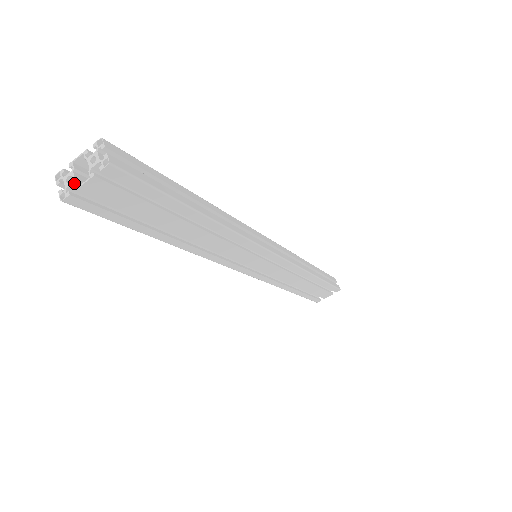
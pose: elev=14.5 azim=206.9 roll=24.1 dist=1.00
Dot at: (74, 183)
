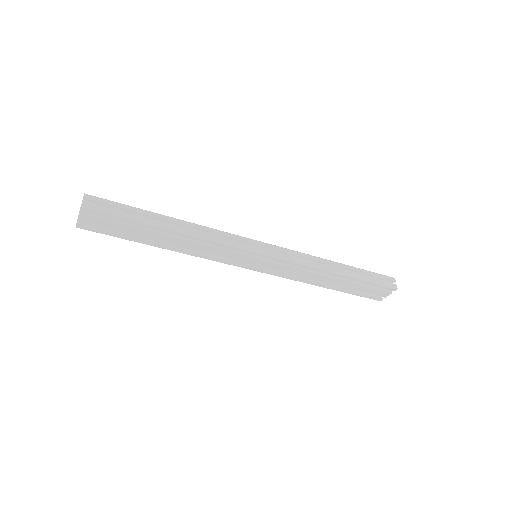
Dot at: (79, 218)
